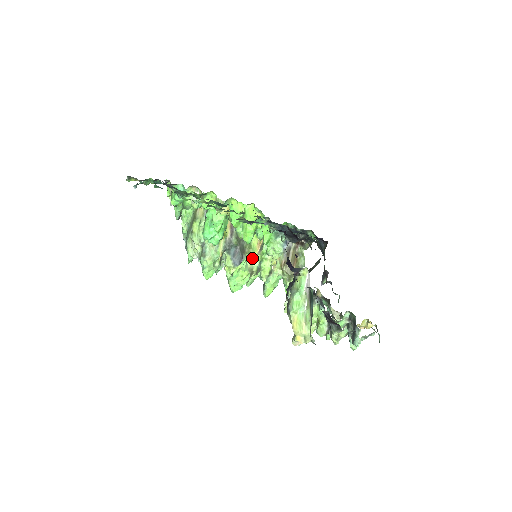
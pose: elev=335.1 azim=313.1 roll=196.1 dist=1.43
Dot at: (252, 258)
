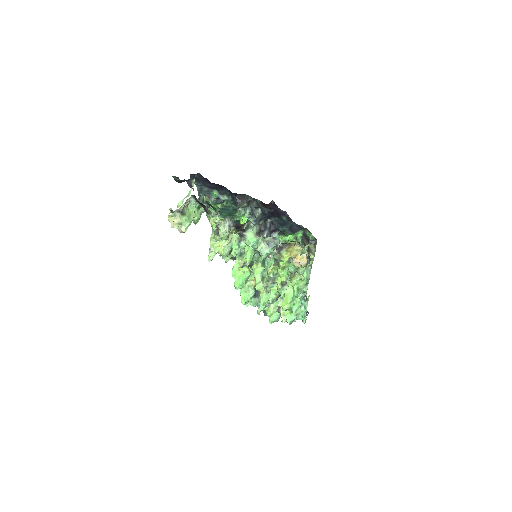
Dot at: (268, 271)
